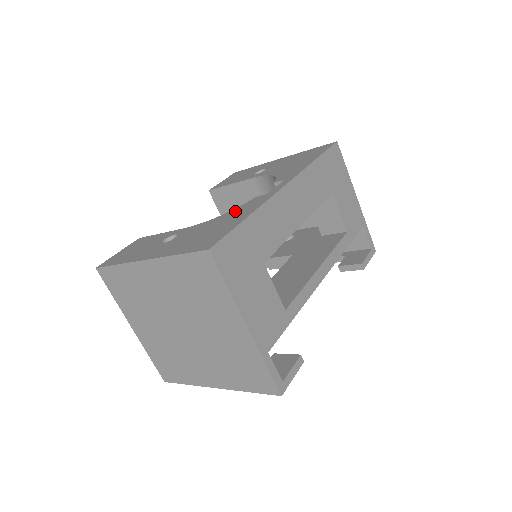
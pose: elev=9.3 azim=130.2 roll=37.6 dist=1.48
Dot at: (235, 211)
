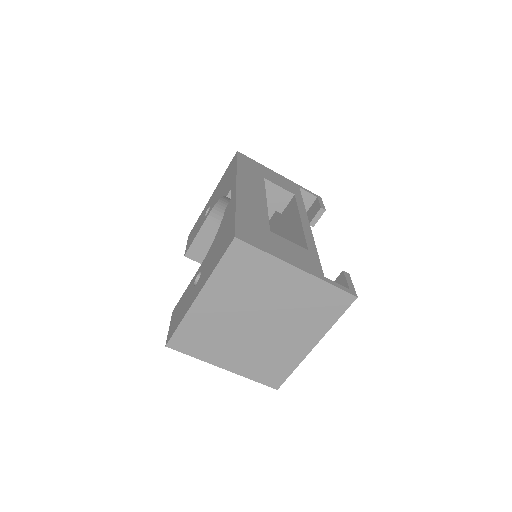
Dot at: (222, 223)
